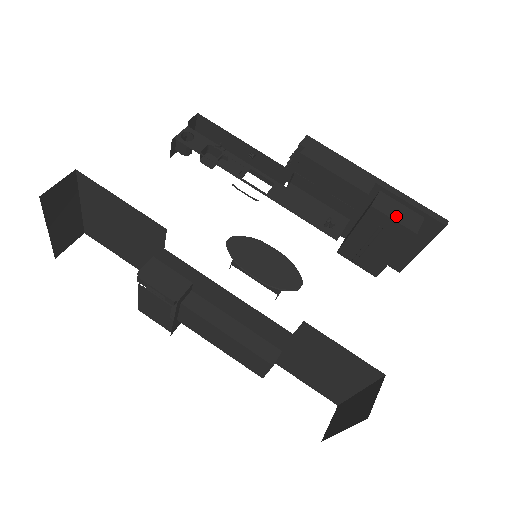
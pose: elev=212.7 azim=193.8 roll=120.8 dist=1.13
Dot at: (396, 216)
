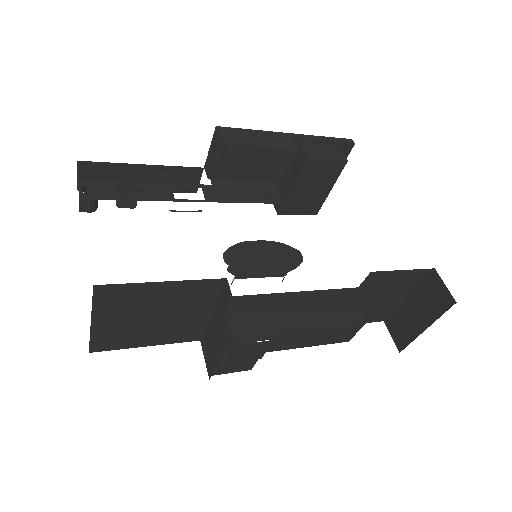
Dot at: (326, 156)
